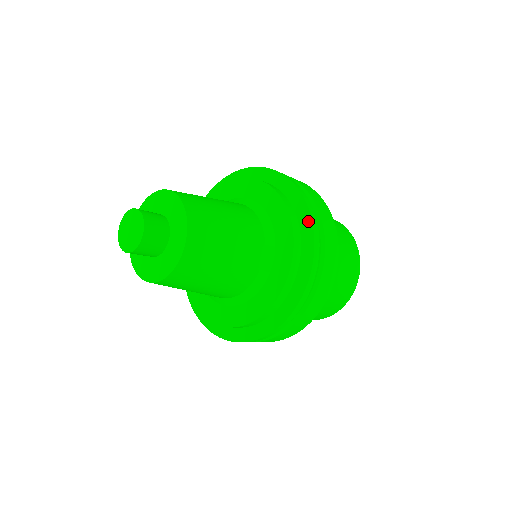
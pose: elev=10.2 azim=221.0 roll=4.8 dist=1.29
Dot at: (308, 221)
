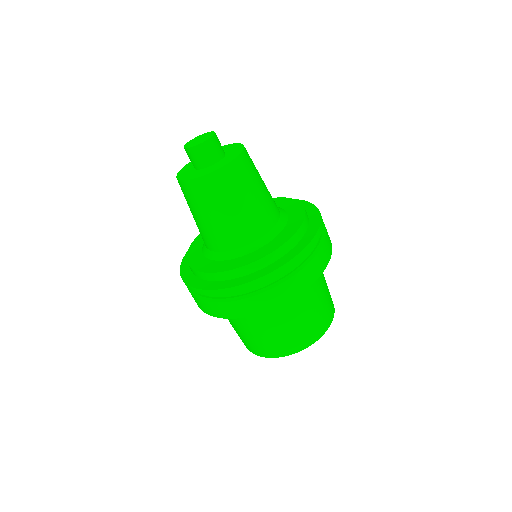
Dot at: (317, 215)
